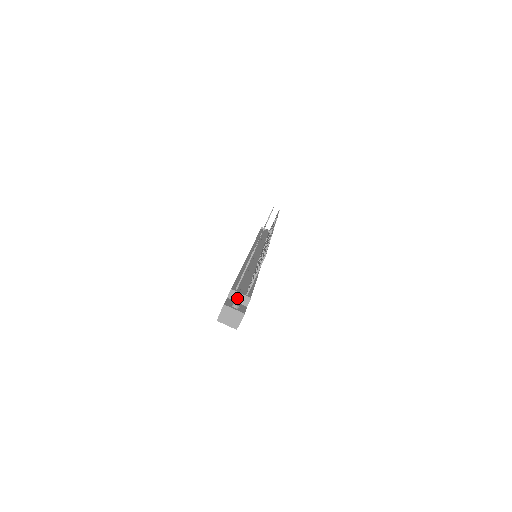
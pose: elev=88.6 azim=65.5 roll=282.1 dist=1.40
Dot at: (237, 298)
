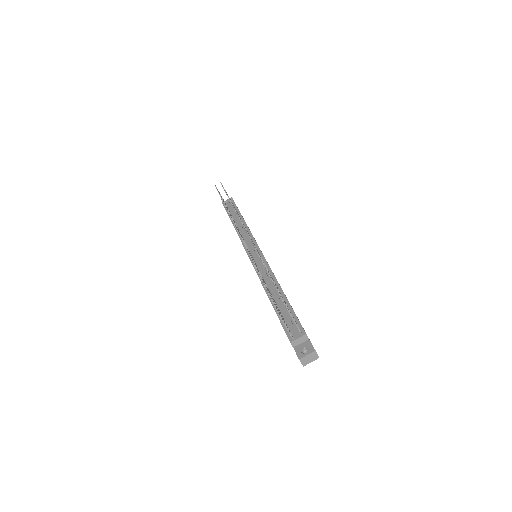
Dot at: (299, 342)
